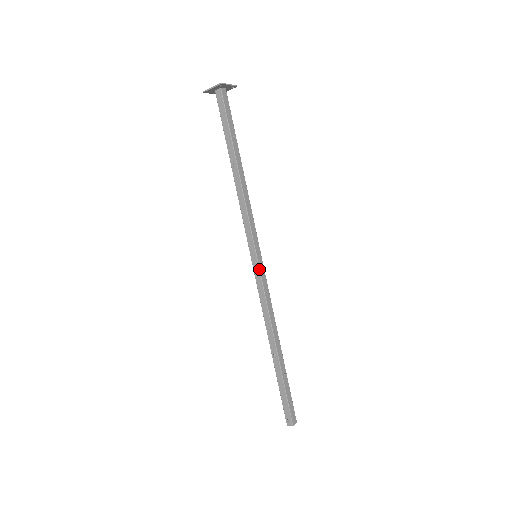
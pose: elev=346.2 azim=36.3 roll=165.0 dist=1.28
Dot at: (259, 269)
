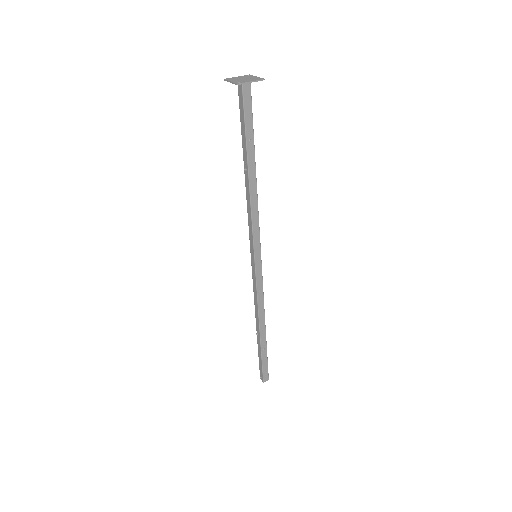
Dot at: (255, 270)
